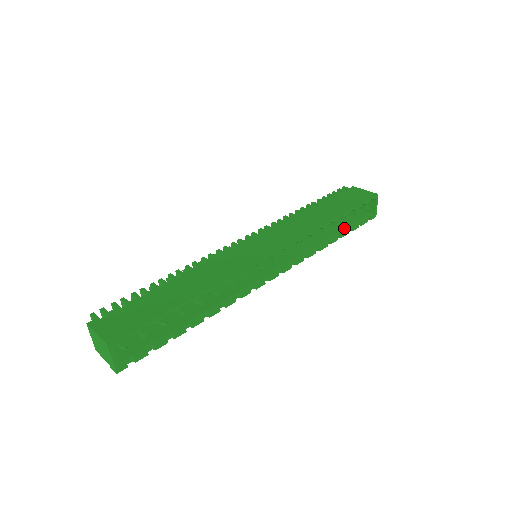
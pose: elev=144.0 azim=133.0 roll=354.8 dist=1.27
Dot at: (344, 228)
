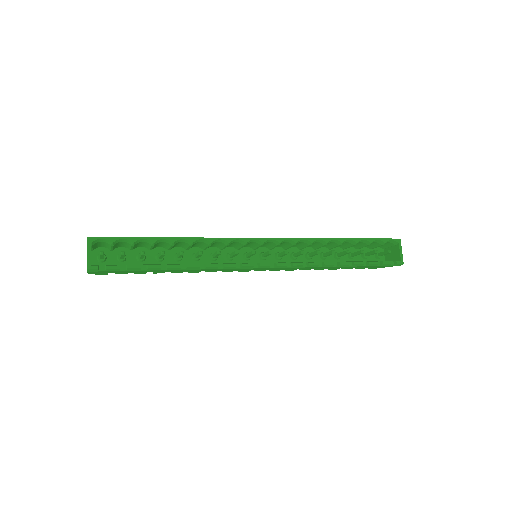
Dot at: (360, 261)
